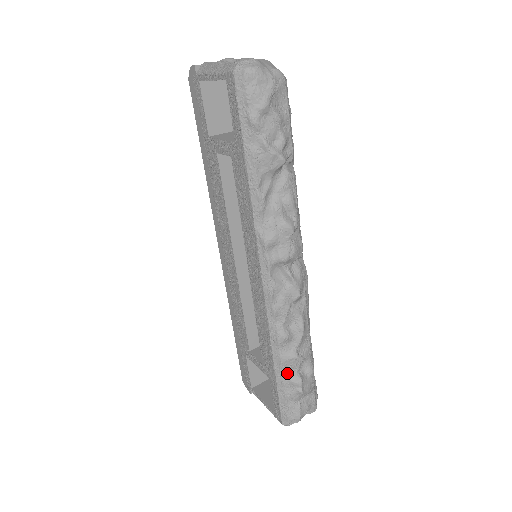
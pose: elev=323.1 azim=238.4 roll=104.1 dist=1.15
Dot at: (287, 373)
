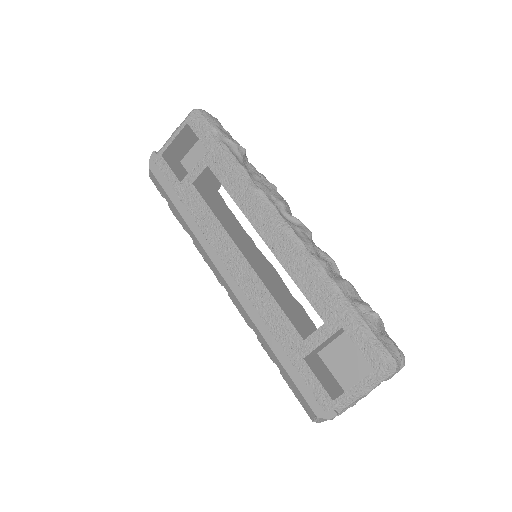
Dot at: (351, 300)
